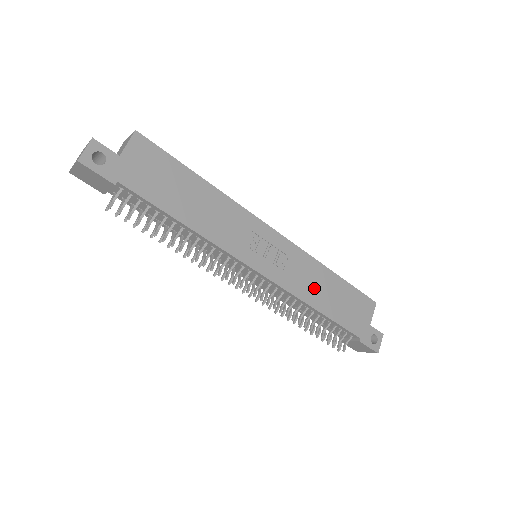
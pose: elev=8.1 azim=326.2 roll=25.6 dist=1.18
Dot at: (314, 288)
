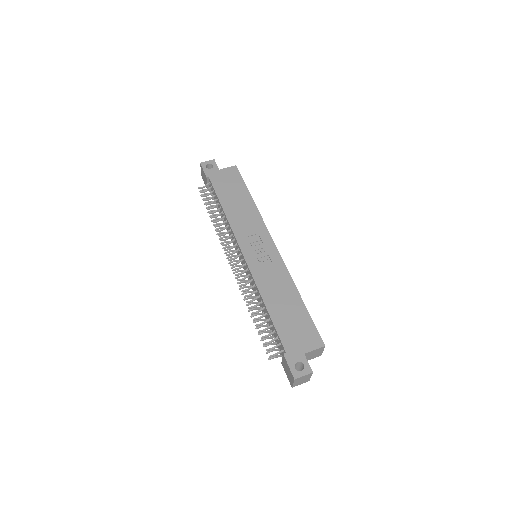
Dot at: (275, 291)
